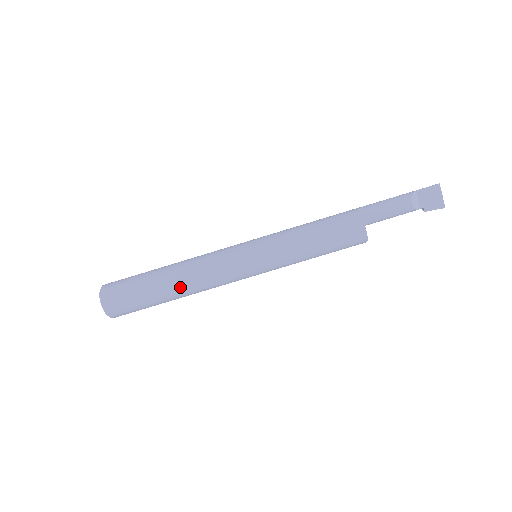
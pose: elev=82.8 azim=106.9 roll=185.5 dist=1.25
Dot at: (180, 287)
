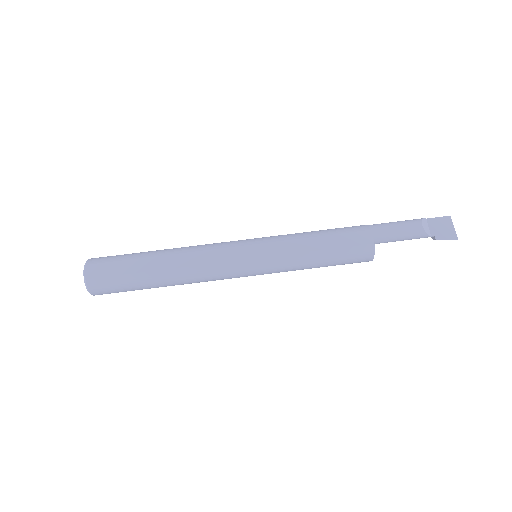
Dot at: (170, 265)
